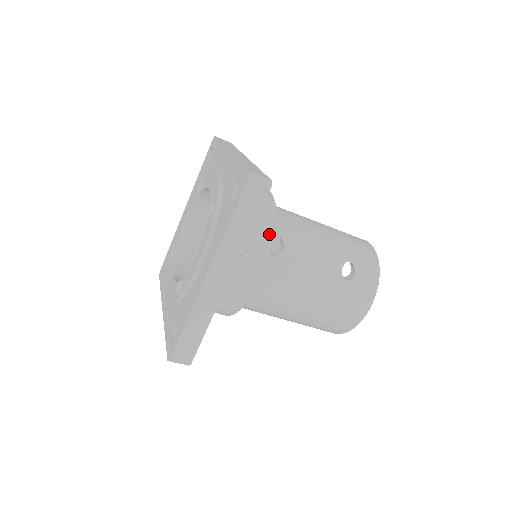
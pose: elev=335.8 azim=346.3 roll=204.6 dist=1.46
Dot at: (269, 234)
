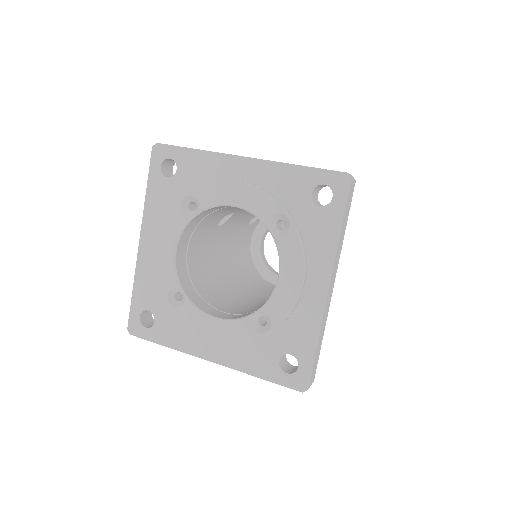
Dot at: occluded
